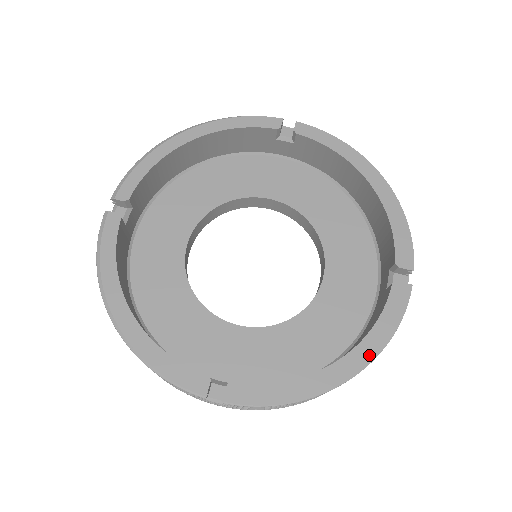
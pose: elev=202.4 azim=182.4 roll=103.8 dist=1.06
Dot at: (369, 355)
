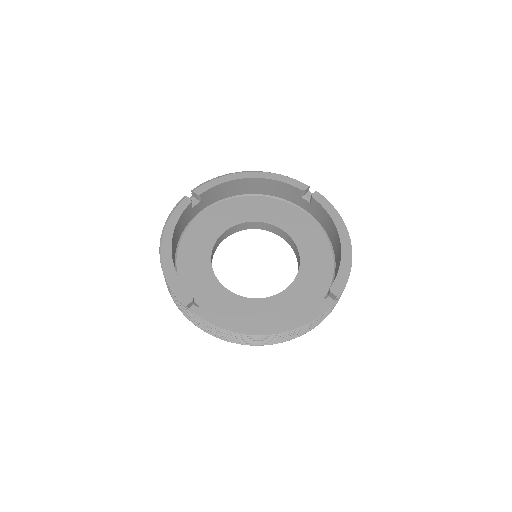
Dot at: (285, 328)
